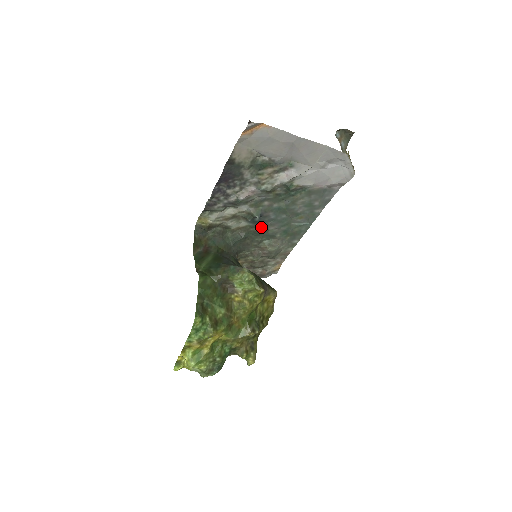
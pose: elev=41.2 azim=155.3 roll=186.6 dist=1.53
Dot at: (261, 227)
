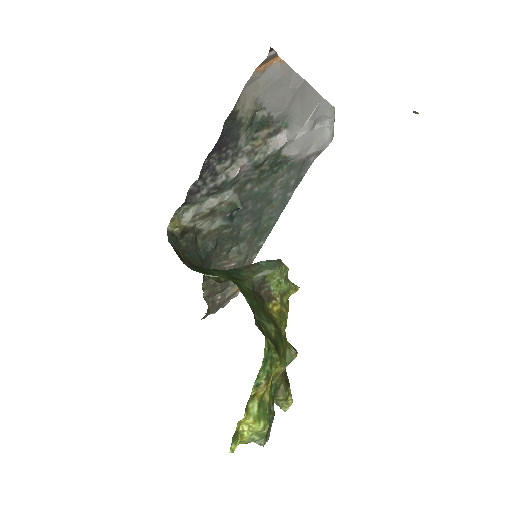
Dot at: (235, 226)
